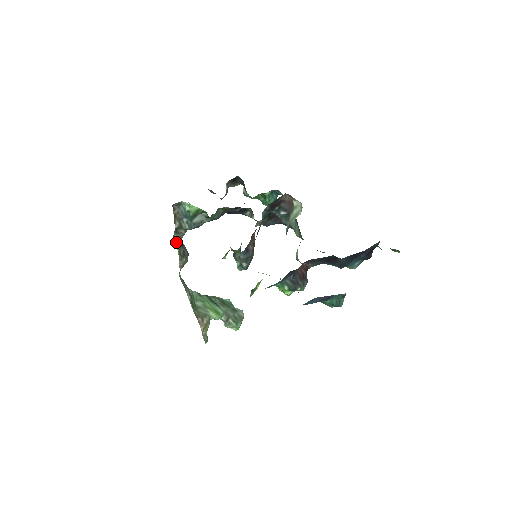
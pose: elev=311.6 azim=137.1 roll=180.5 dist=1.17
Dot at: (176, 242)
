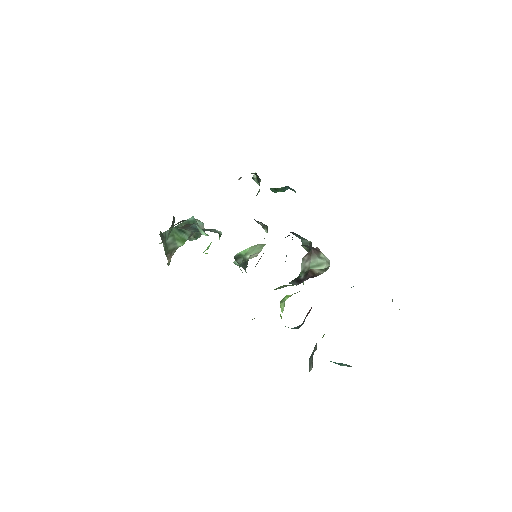
Dot at: occluded
